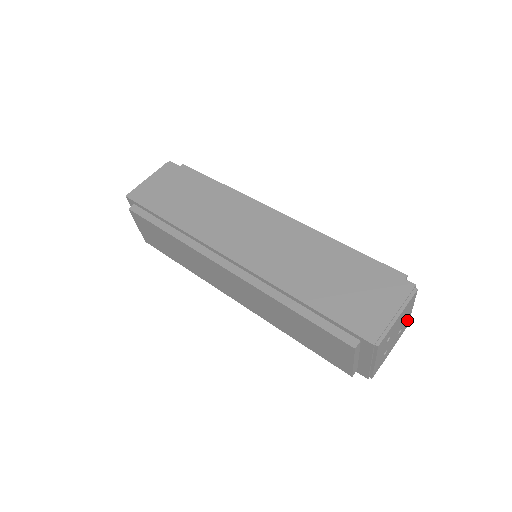
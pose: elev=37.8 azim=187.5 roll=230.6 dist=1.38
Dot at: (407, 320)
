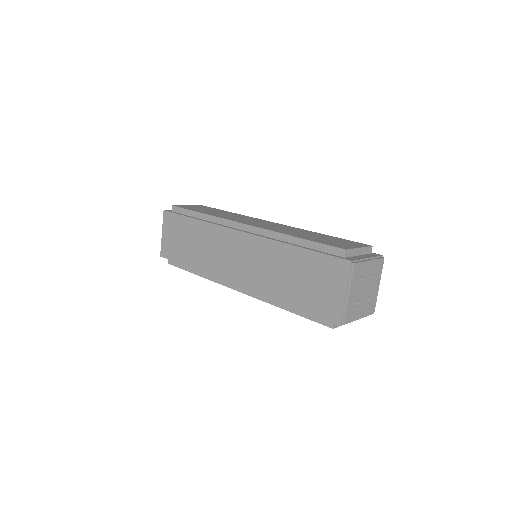
Dot at: (375, 264)
